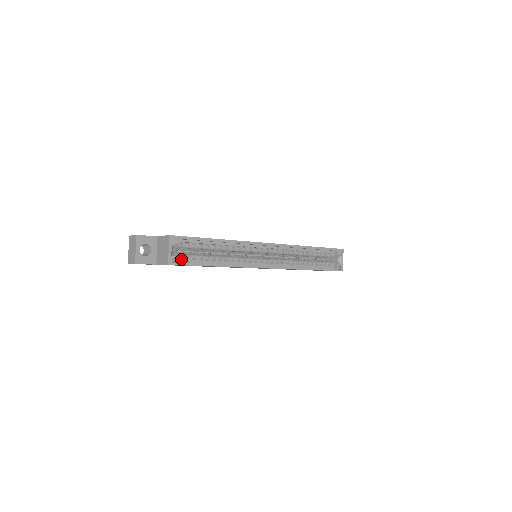
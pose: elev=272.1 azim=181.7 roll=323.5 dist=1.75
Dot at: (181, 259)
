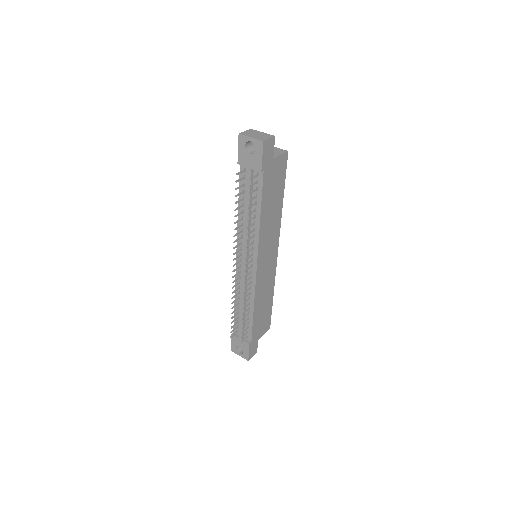
Dot at: occluded
